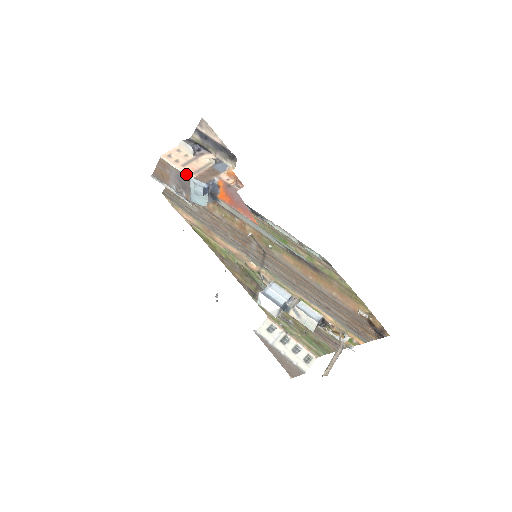
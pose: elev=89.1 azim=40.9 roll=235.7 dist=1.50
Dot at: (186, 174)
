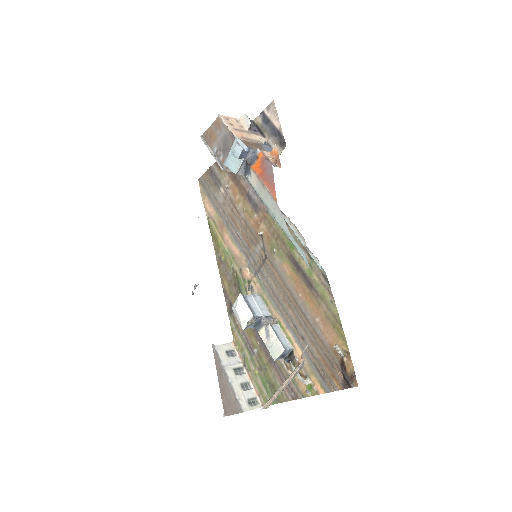
Dot at: (234, 134)
